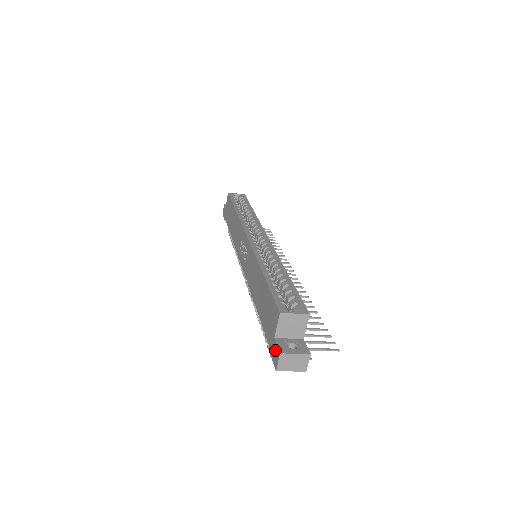
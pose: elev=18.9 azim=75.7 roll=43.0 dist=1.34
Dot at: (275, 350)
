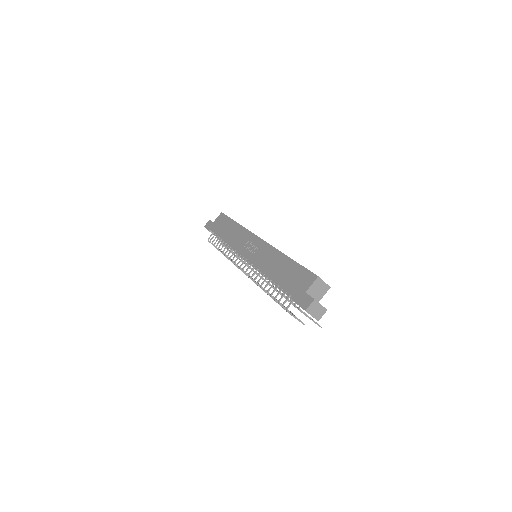
Dot at: (306, 299)
